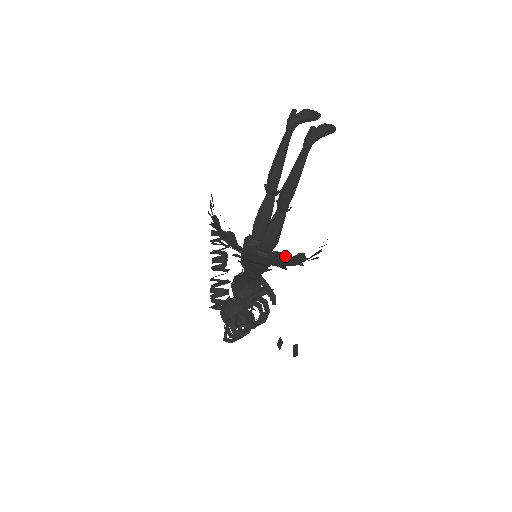
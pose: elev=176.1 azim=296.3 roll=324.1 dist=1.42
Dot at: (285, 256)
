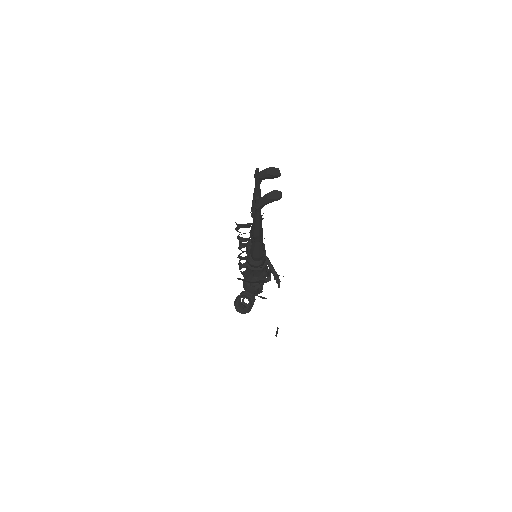
Dot at: (248, 281)
